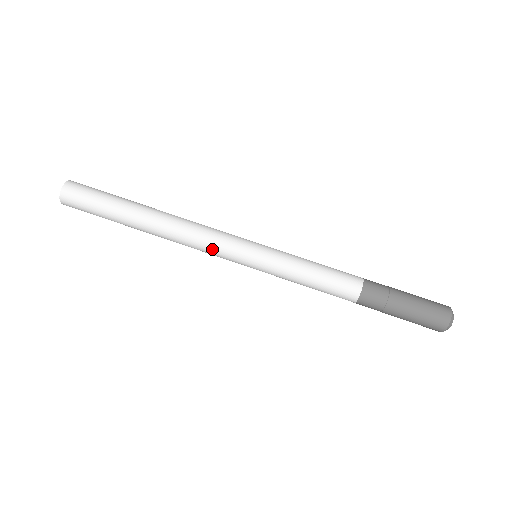
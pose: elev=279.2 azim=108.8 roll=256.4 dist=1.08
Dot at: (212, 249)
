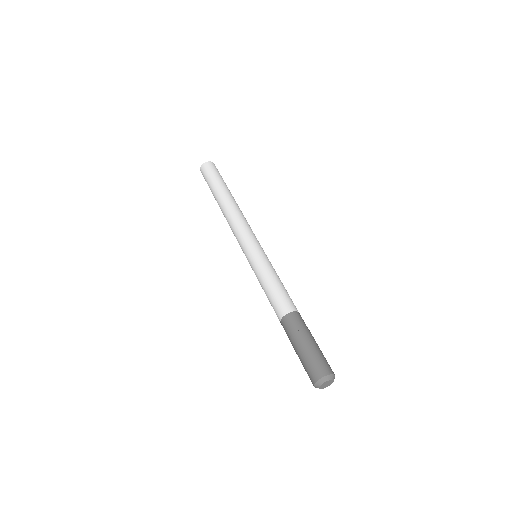
Dot at: (237, 235)
